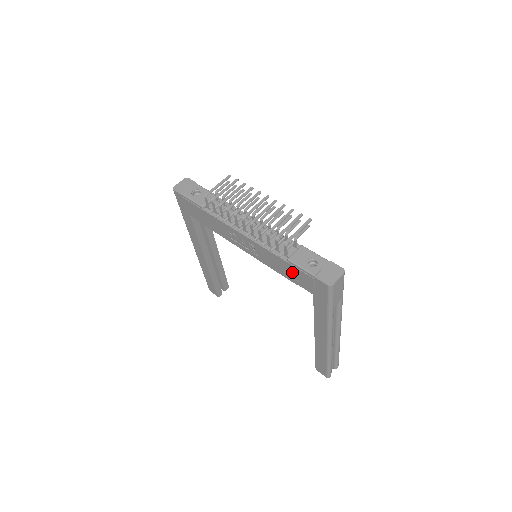
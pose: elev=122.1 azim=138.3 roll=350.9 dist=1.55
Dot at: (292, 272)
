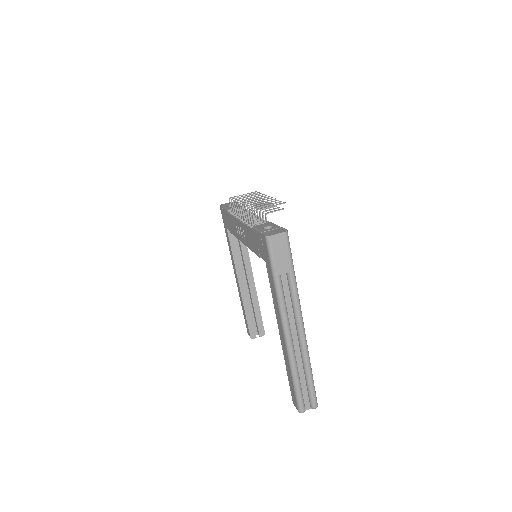
Dot at: (255, 241)
